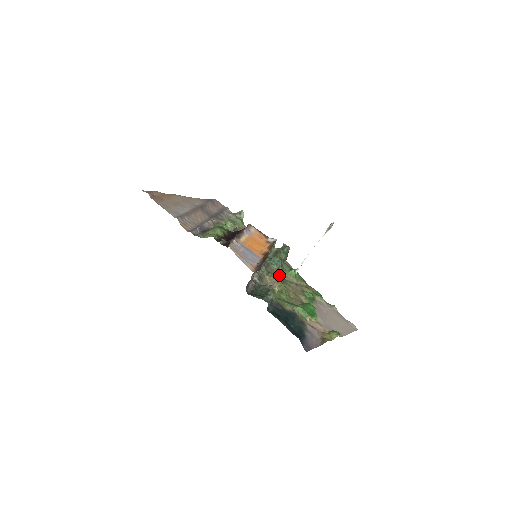
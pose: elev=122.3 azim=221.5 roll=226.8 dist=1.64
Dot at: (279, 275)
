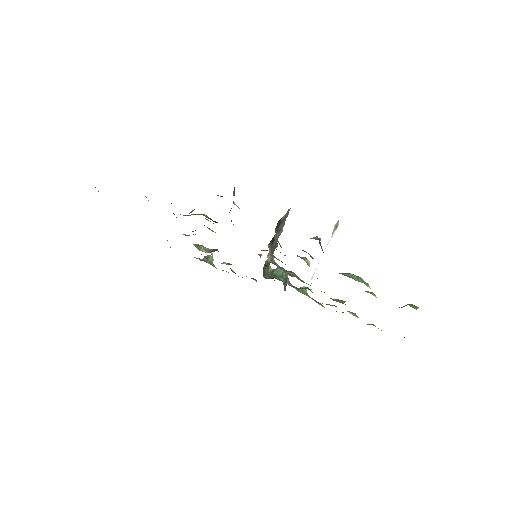
Dot at: occluded
